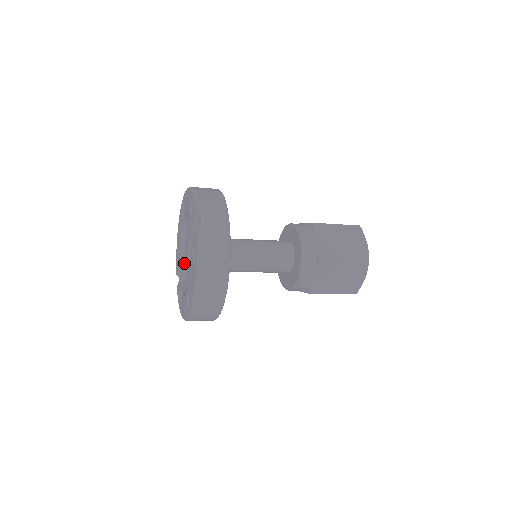
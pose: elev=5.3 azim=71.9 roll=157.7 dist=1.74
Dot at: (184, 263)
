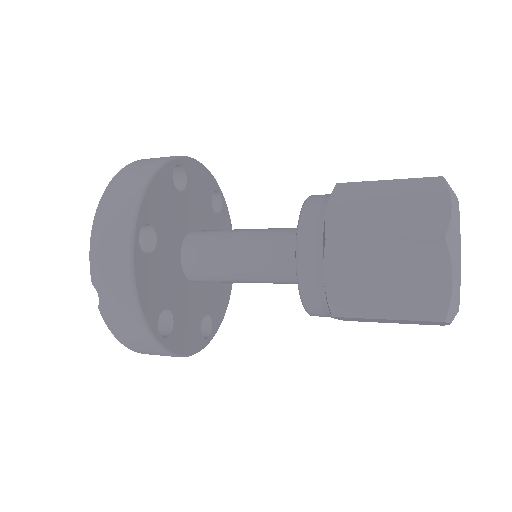
Dot at: occluded
